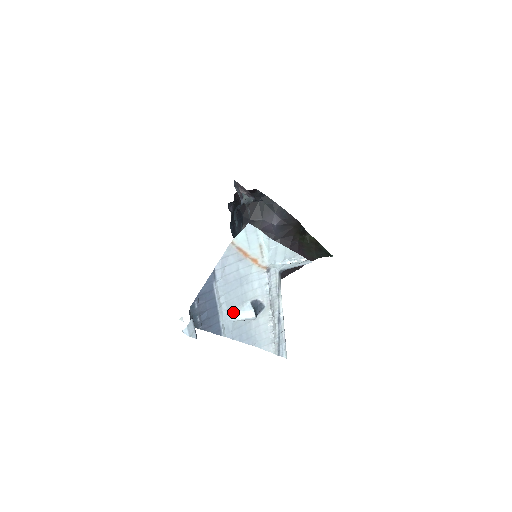
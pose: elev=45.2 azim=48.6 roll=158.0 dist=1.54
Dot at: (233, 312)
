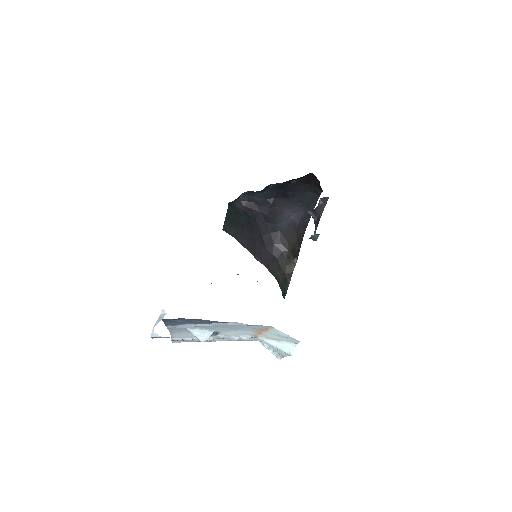
Dot at: (196, 327)
